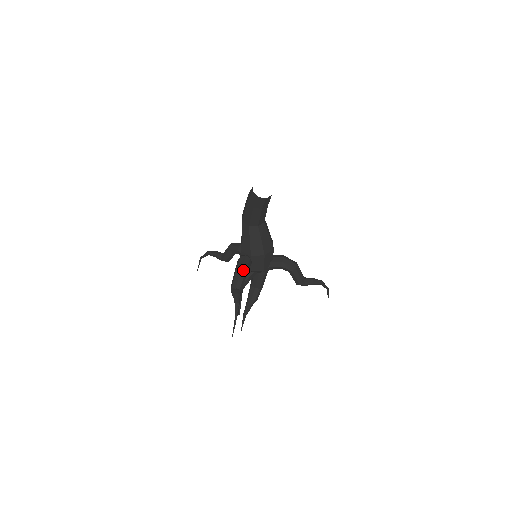
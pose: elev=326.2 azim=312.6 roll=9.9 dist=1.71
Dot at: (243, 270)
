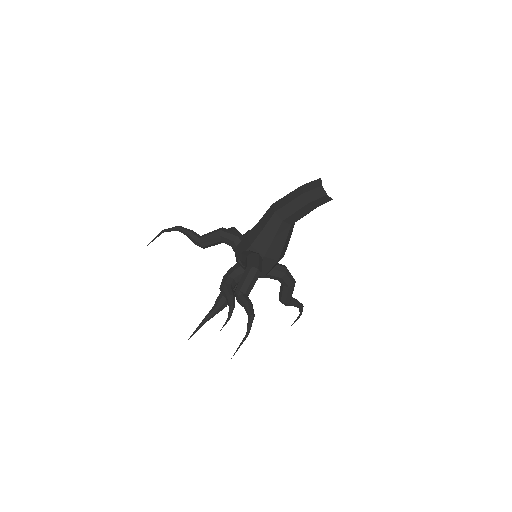
Dot at: (258, 272)
